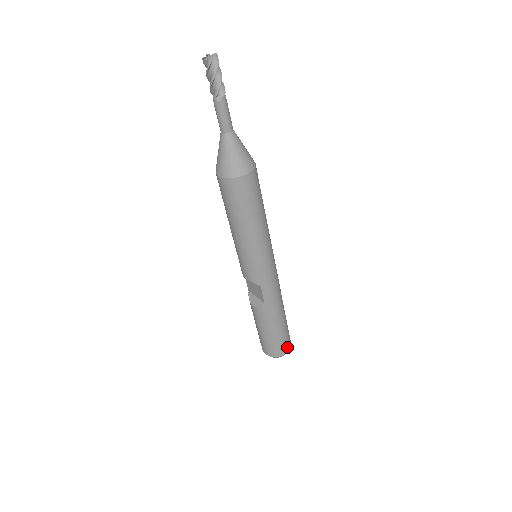
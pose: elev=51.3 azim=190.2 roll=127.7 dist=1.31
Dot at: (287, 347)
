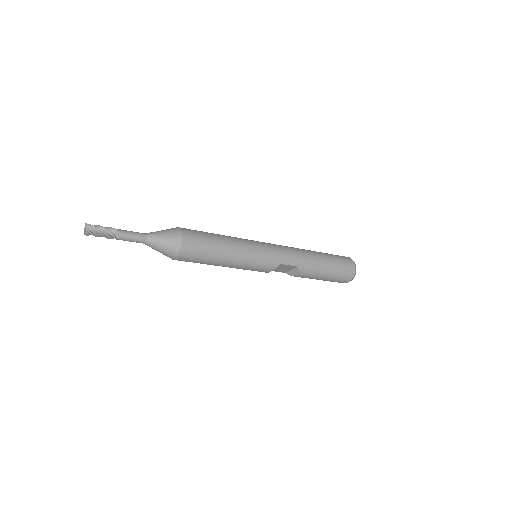
Dot at: (350, 263)
